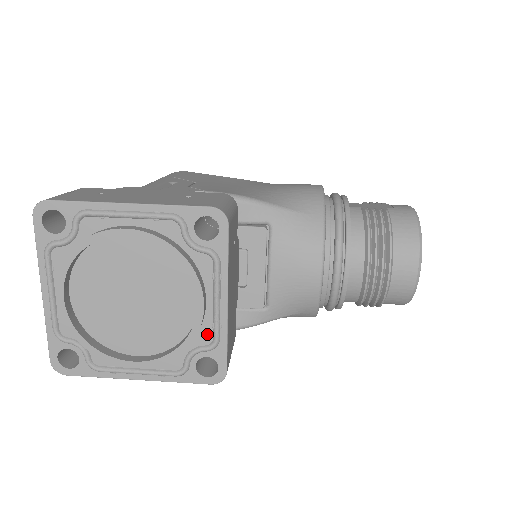
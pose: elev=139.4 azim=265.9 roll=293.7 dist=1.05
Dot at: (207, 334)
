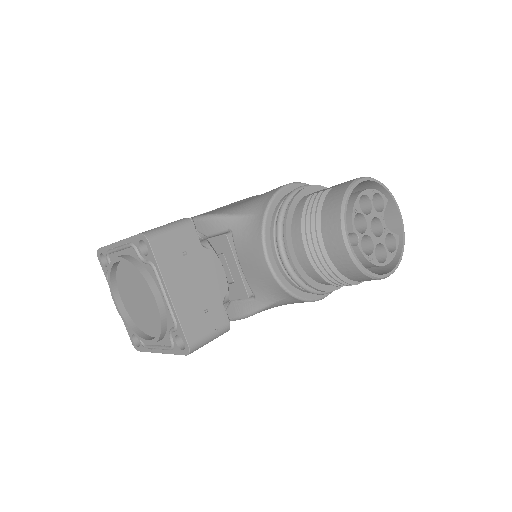
Dot at: (171, 319)
